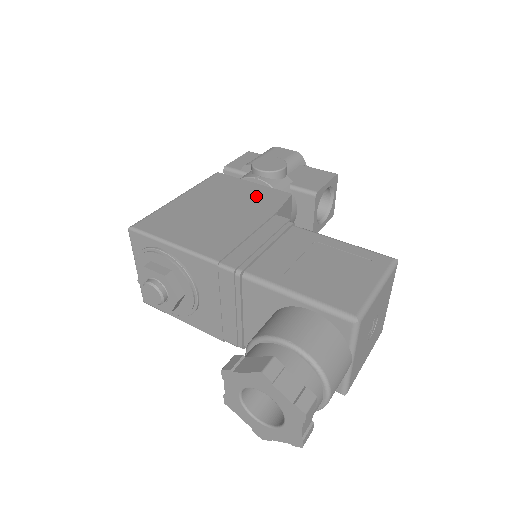
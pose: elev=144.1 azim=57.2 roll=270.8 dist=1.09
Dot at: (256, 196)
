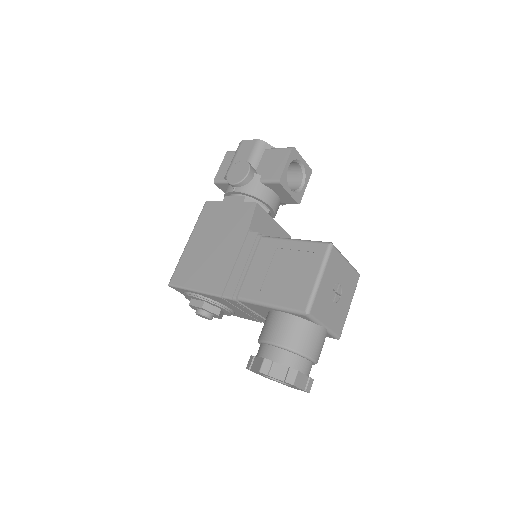
Dot at: (234, 217)
